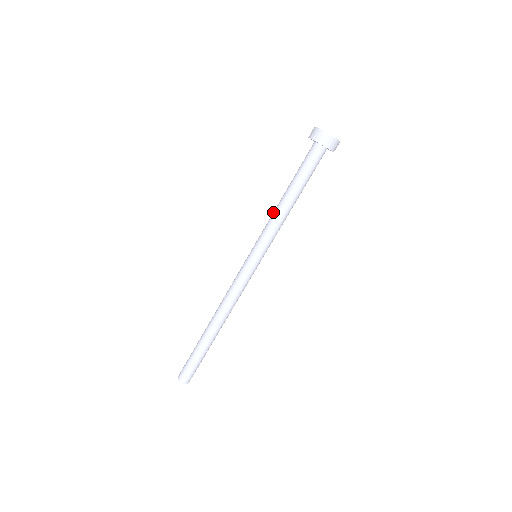
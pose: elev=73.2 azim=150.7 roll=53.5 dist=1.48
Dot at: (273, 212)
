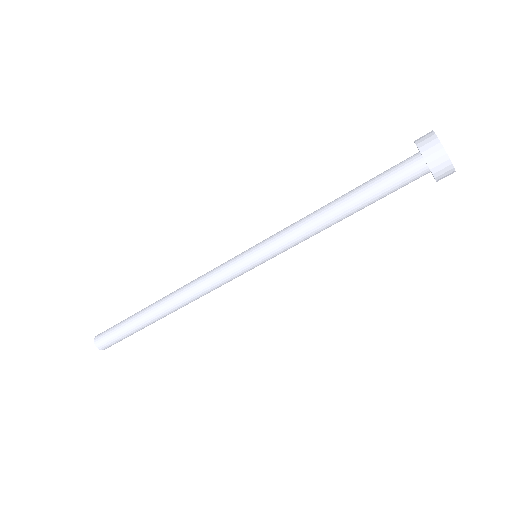
Dot at: (310, 222)
